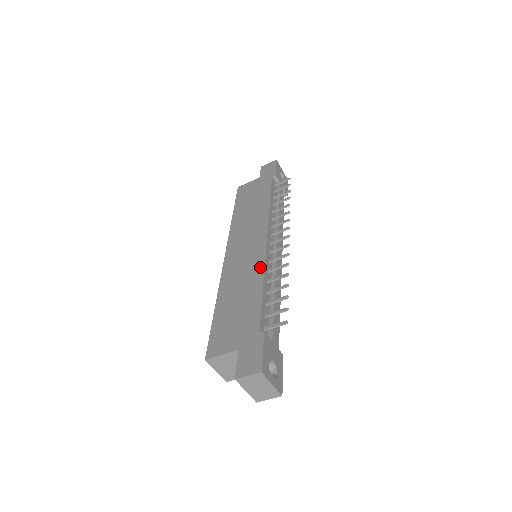
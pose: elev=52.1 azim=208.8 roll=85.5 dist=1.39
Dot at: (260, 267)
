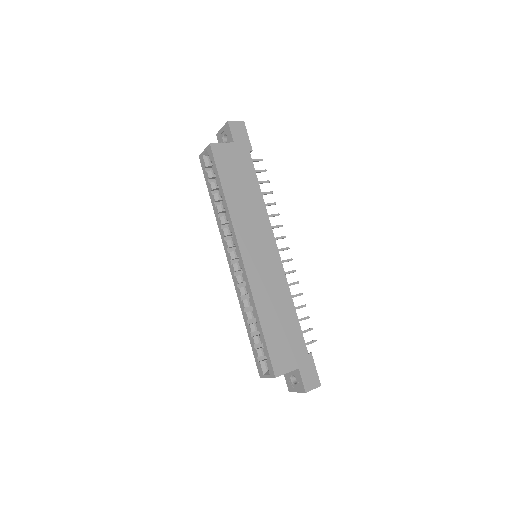
Dot at: (285, 286)
